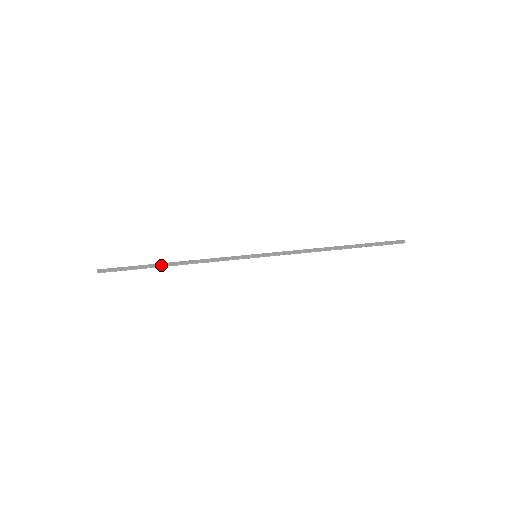
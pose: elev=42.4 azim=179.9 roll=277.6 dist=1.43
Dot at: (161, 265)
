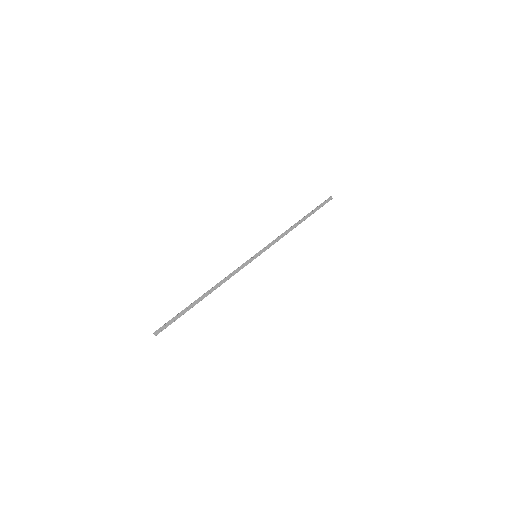
Dot at: (199, 301)
